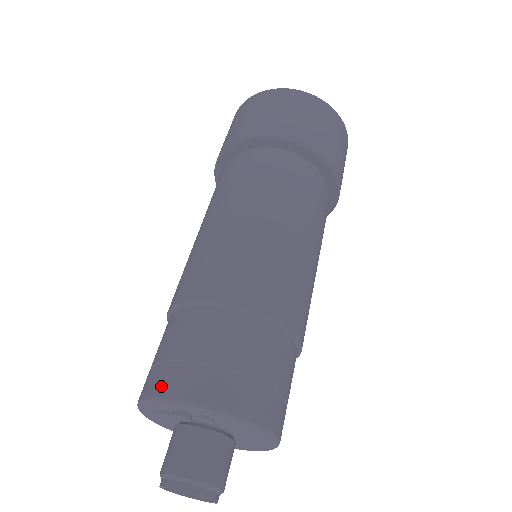
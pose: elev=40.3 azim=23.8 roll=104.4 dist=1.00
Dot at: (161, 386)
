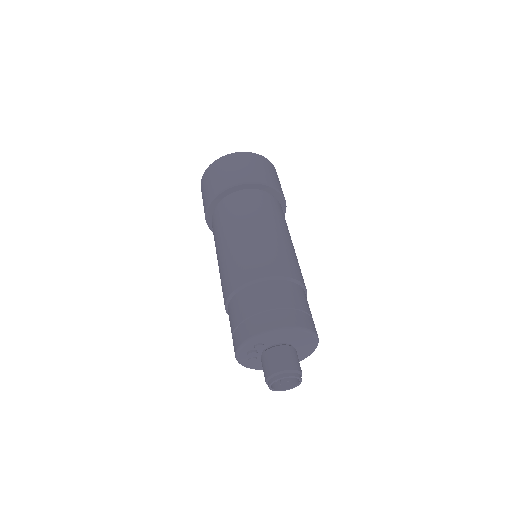
Dot at: (234, 349)
